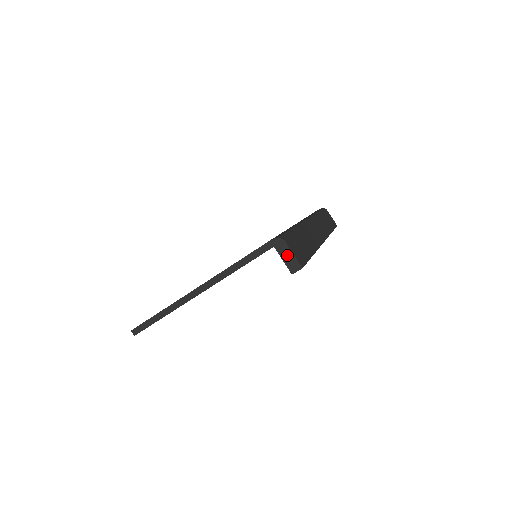
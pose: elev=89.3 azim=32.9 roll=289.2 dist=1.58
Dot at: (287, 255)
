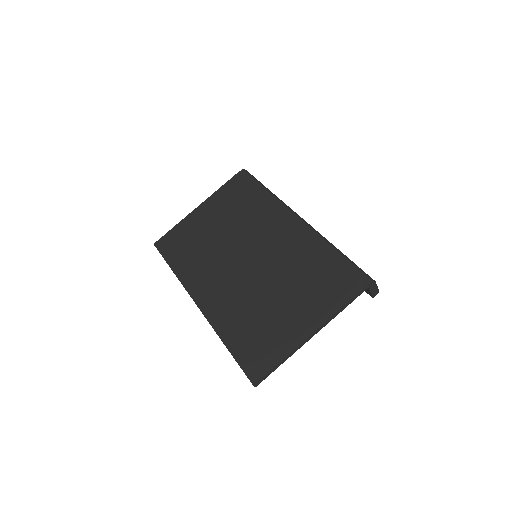
Dot at: (374, 289)
